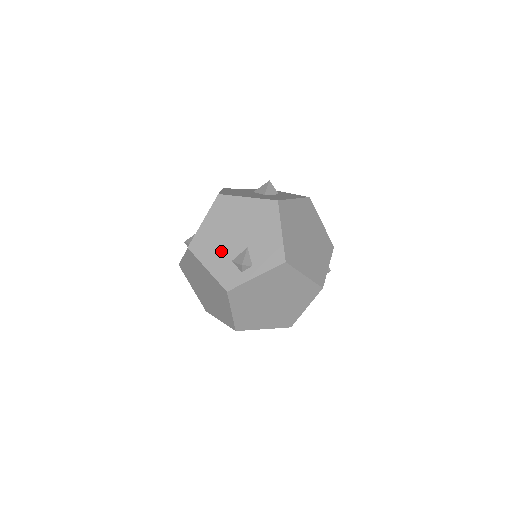
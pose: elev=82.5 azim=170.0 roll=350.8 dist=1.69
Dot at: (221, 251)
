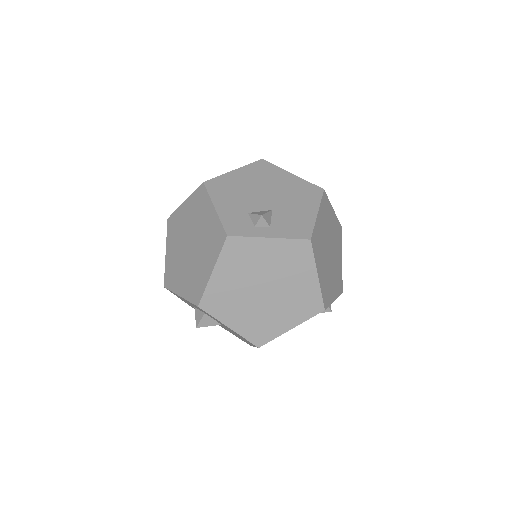
Dot at: (240, 200)
